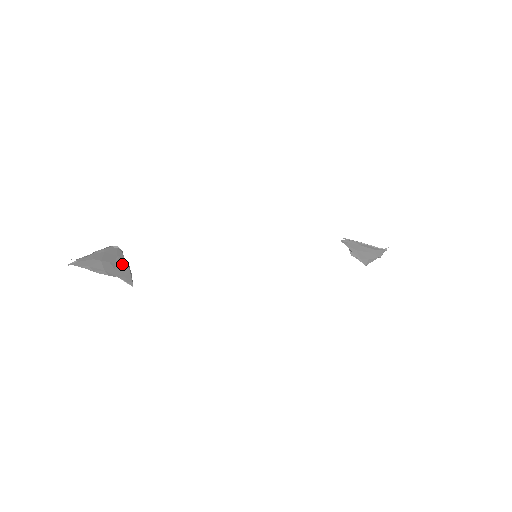
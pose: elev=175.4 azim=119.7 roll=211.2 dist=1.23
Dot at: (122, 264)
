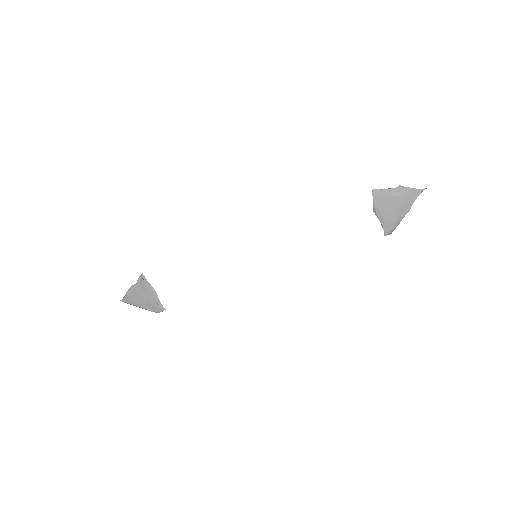
Dot at: (150, 295)
